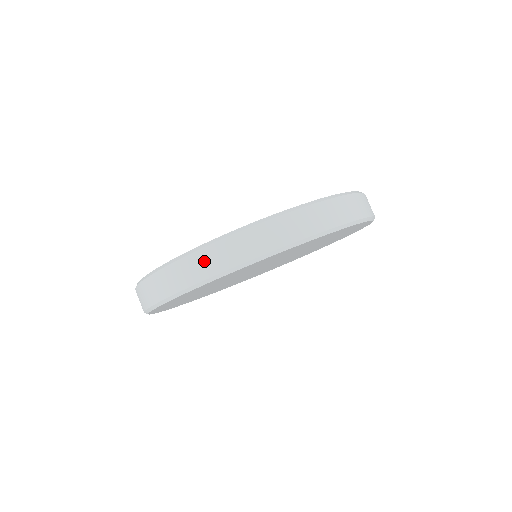
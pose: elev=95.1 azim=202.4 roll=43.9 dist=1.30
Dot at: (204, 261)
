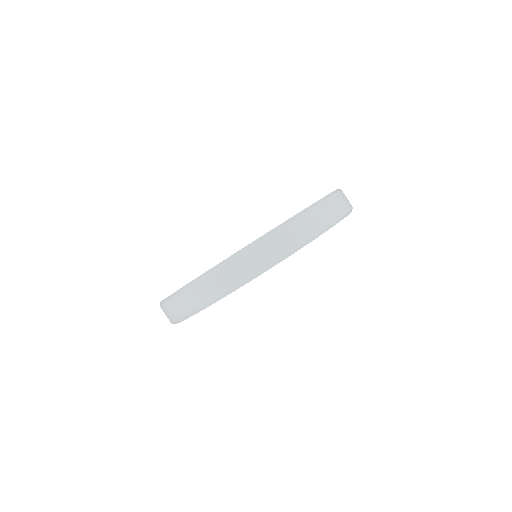
Dot at: (194, 295)
